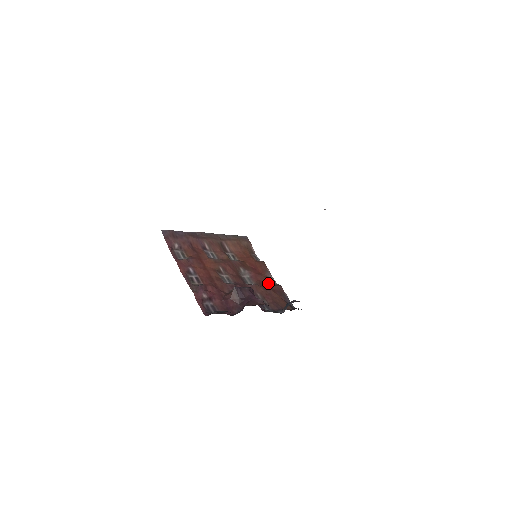
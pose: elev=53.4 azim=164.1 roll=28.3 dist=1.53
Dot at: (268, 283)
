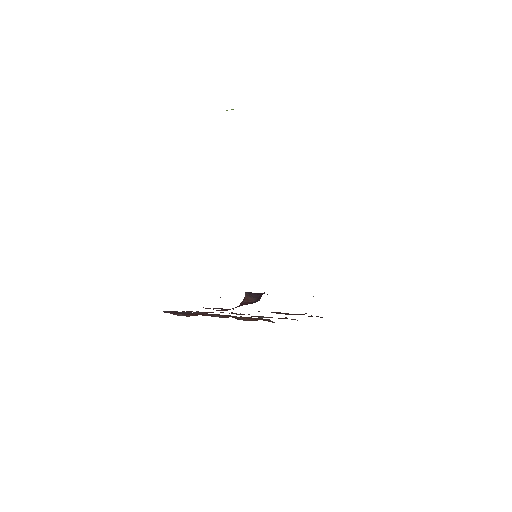
Dot at: occluded
